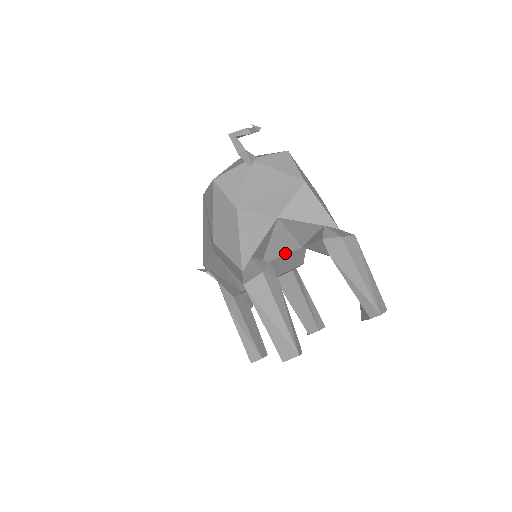
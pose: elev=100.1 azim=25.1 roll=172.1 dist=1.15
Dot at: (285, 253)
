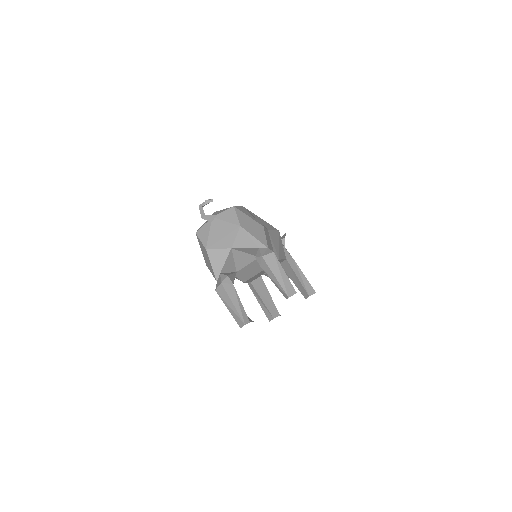
Dot at: (249, 263)
